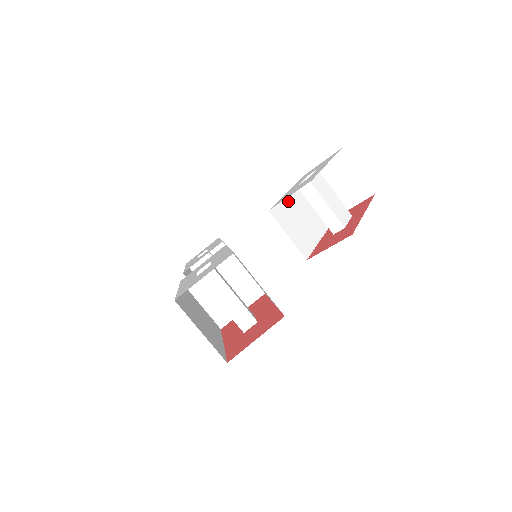
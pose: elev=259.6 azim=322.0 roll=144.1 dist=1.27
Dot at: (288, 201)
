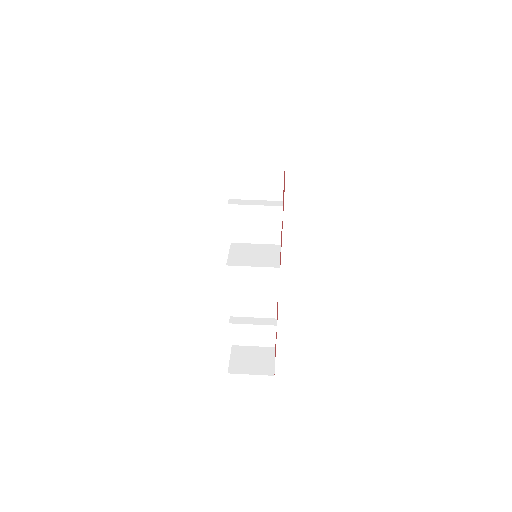
Dot at: occluded
